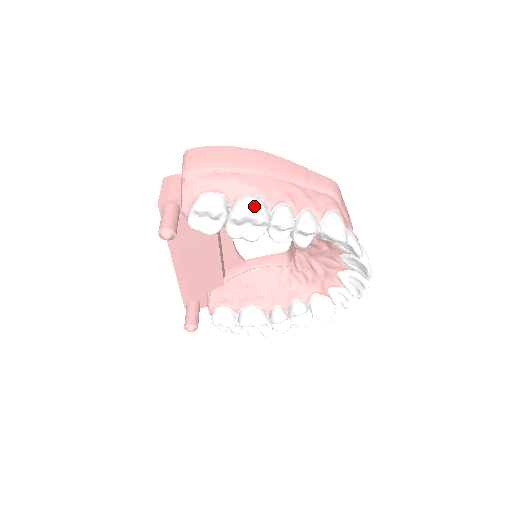
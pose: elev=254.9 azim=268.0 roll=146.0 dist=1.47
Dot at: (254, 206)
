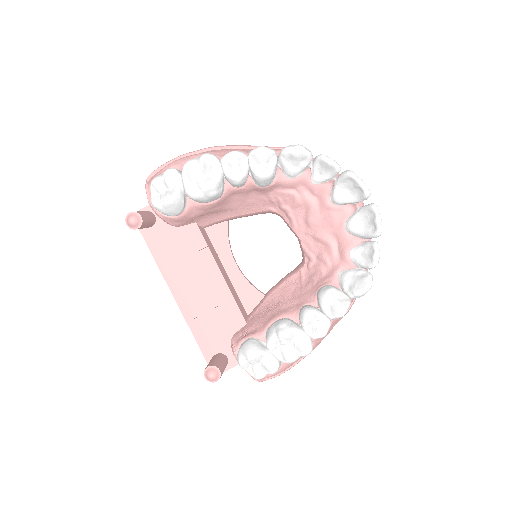
Dot at: occluded
